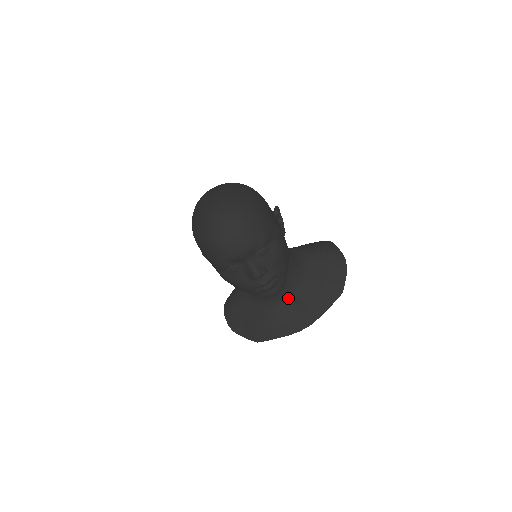
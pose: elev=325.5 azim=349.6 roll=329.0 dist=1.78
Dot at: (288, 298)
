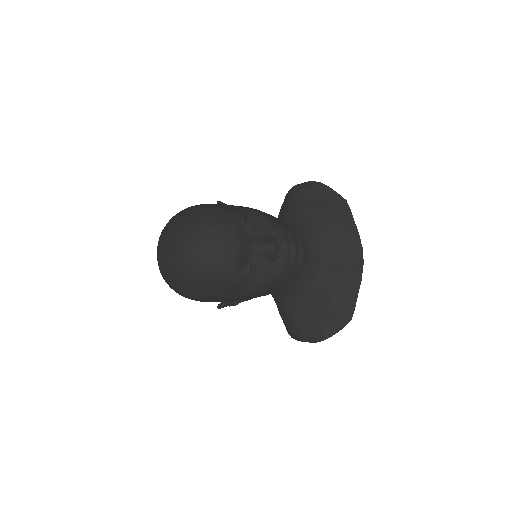
Dot at: (321, 256)
